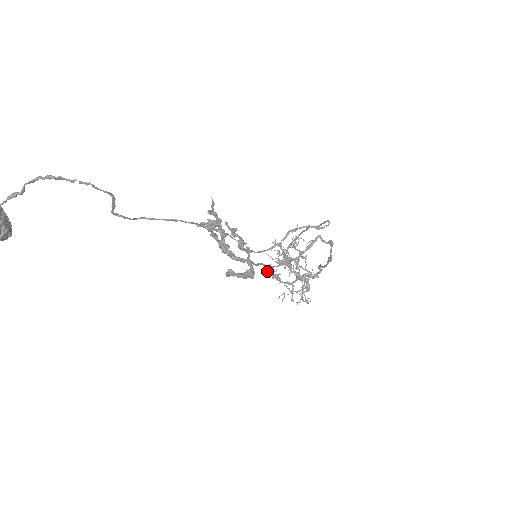
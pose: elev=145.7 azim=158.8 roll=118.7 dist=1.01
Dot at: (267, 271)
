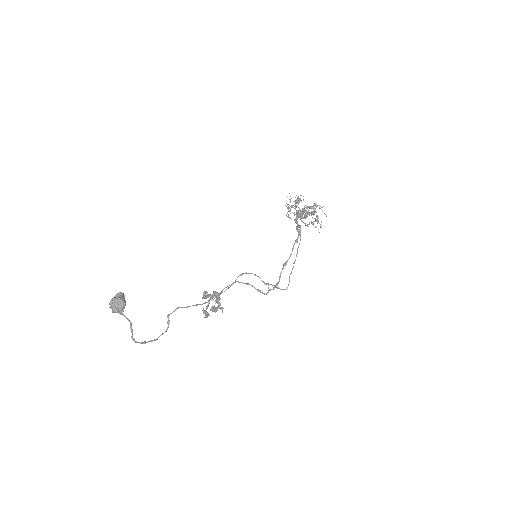
Dot at: (299, 198)
